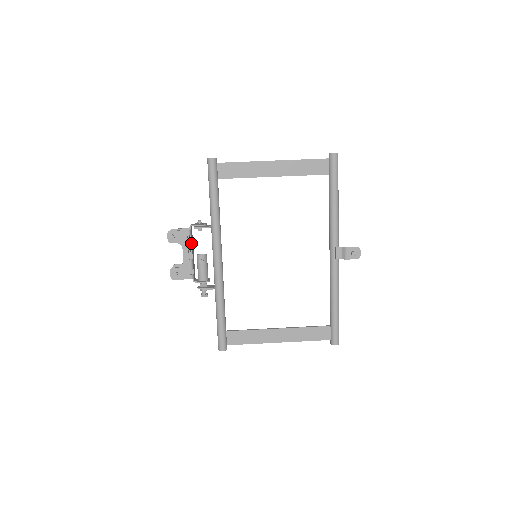
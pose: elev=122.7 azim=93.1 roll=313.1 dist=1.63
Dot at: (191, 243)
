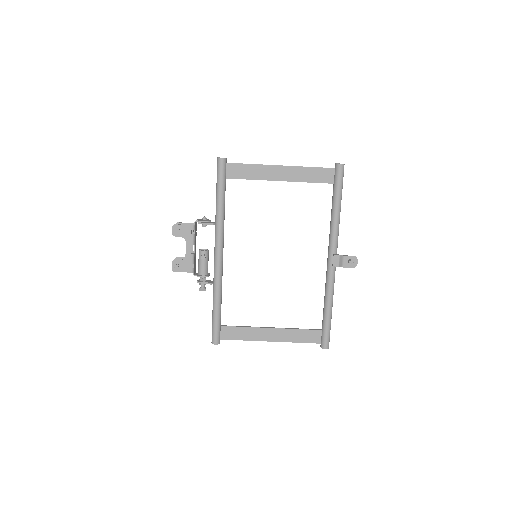
Dot at: (194, 238)
